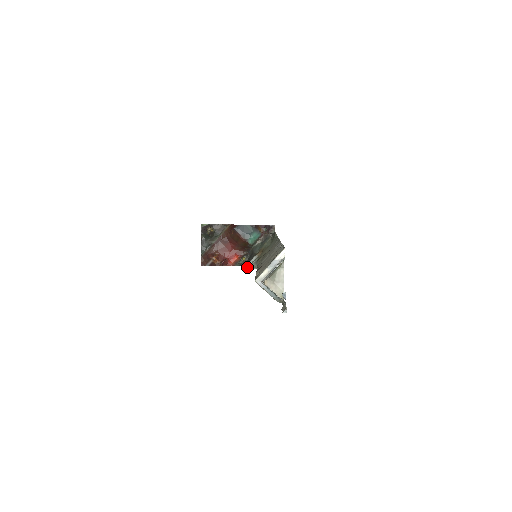
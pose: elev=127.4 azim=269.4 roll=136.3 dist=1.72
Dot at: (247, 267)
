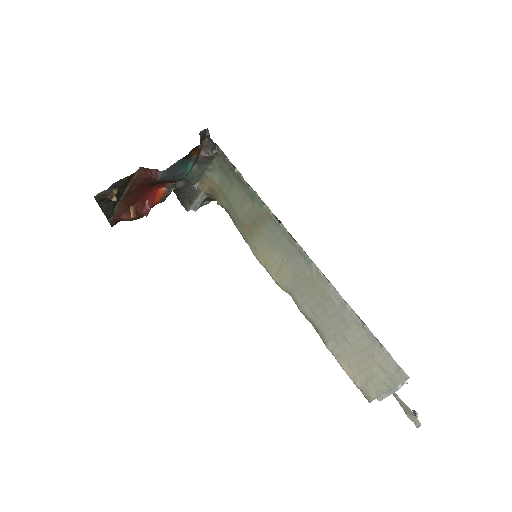
Dot at: (192, 209)
